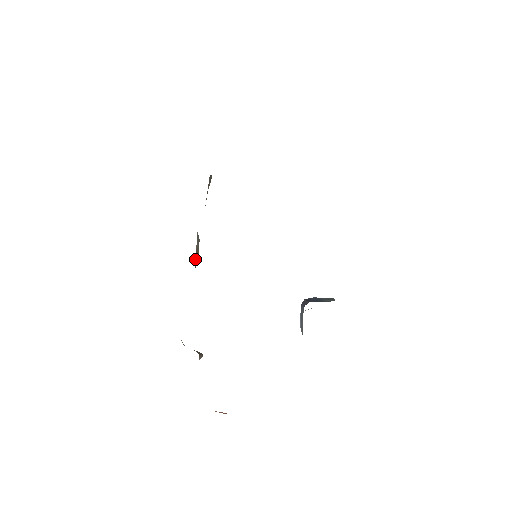
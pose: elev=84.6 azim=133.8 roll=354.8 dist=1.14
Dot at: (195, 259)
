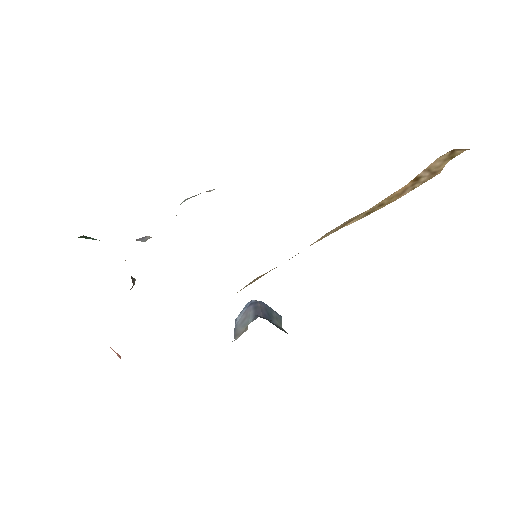
Dot at: occluded
